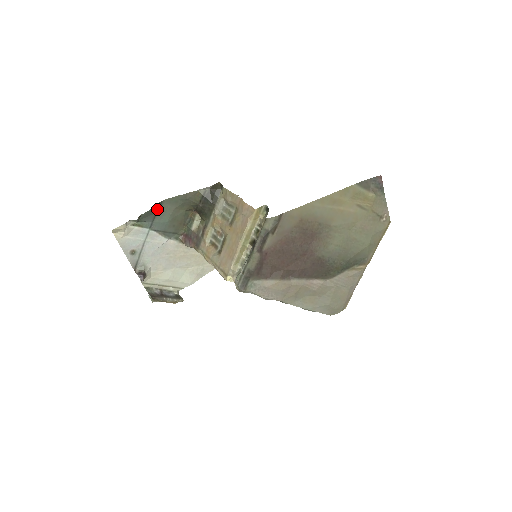
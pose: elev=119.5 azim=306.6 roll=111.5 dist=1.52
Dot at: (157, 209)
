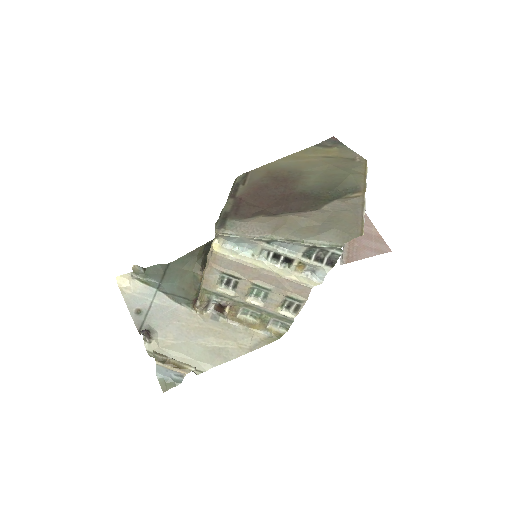
Dot at: (165, 271)
